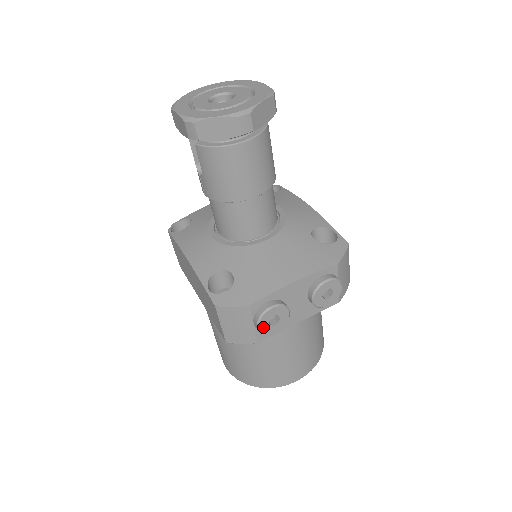
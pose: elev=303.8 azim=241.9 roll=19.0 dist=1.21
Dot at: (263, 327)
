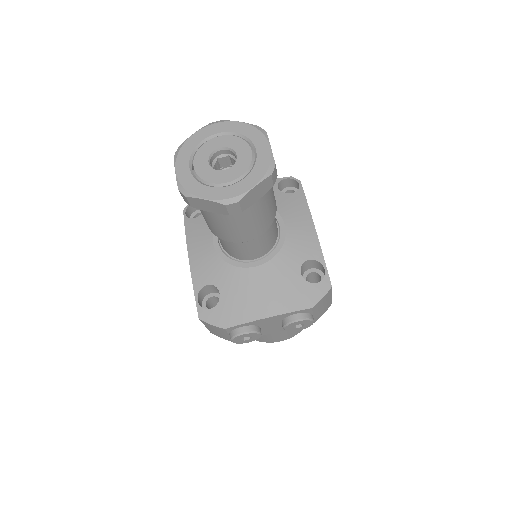
Dot at: (236, 341)
